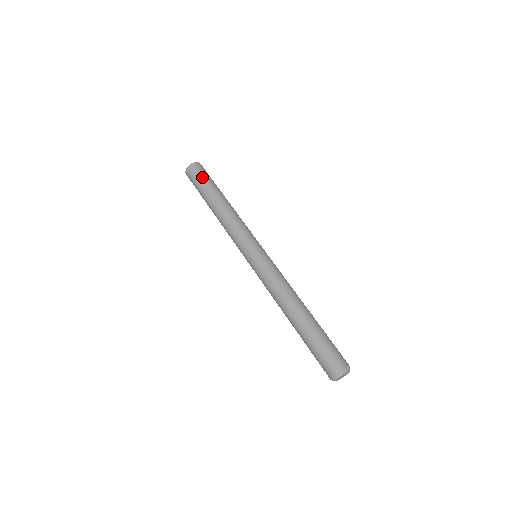
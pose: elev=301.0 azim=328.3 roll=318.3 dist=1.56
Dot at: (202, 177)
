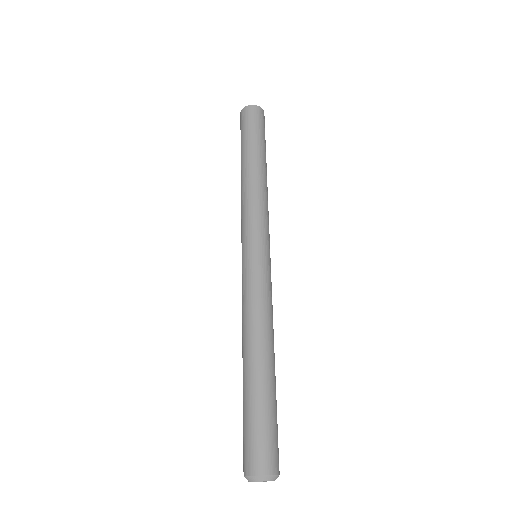
Dot at: (243, 130)
